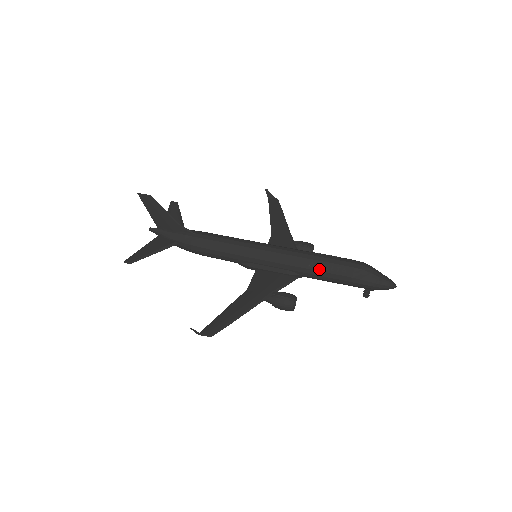
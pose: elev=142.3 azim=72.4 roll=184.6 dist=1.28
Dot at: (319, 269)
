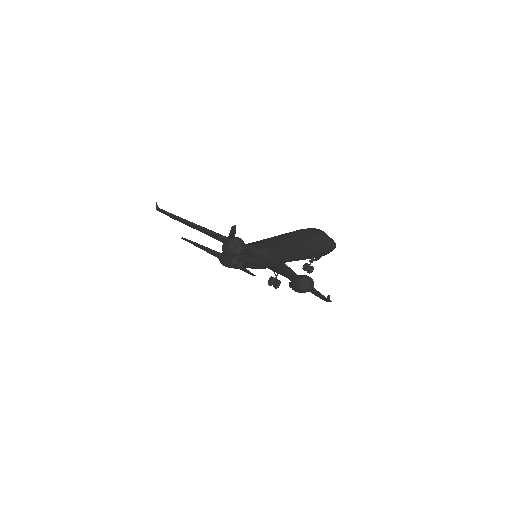
Dot at: (282, 235)
